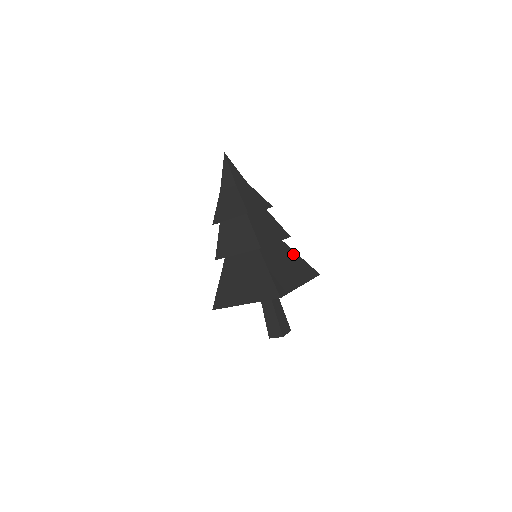
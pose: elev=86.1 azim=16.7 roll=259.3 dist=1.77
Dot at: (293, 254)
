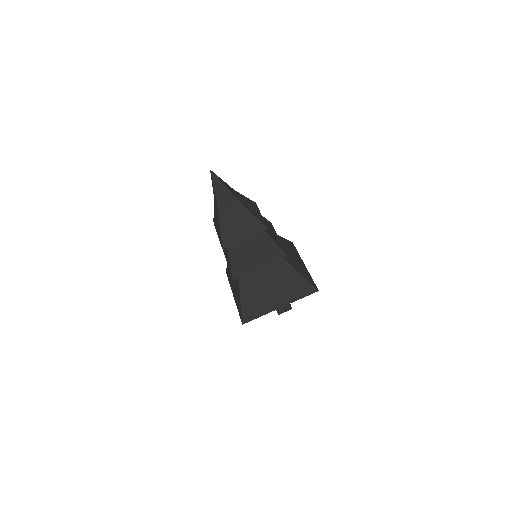
Dot at: (288, 271)
